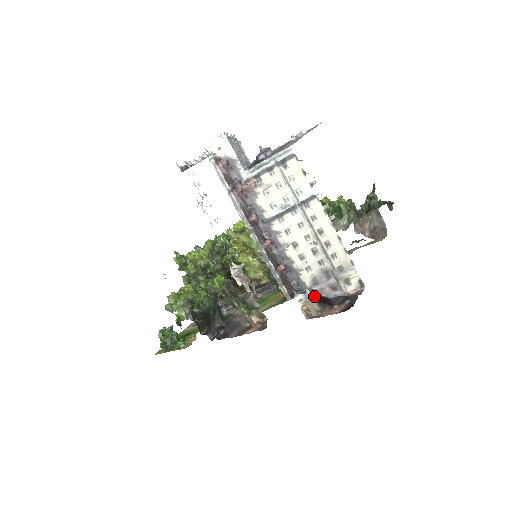
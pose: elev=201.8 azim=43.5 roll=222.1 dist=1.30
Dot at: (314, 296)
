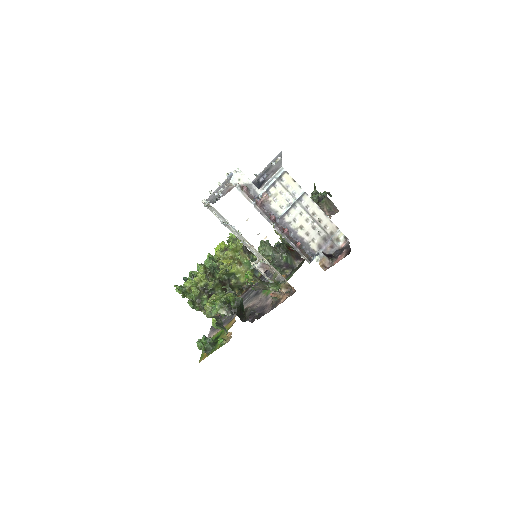
Dot at: (324, 254)
